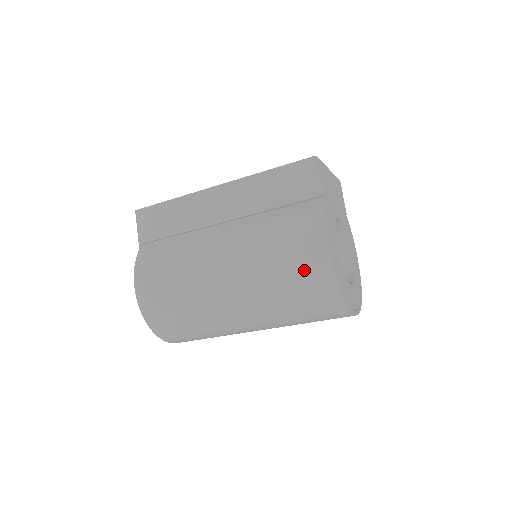
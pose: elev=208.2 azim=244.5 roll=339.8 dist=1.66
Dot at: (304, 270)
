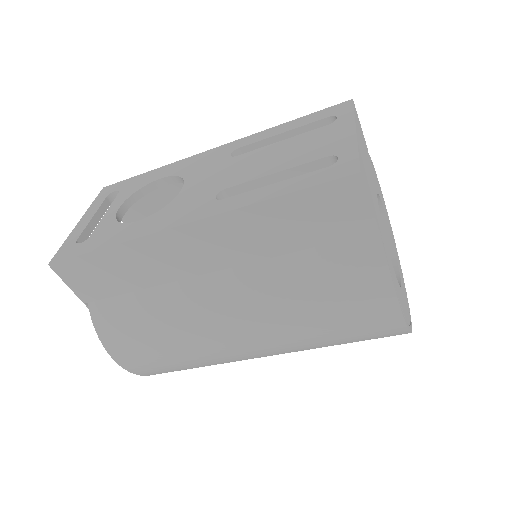
Dot at: (364, 333)
